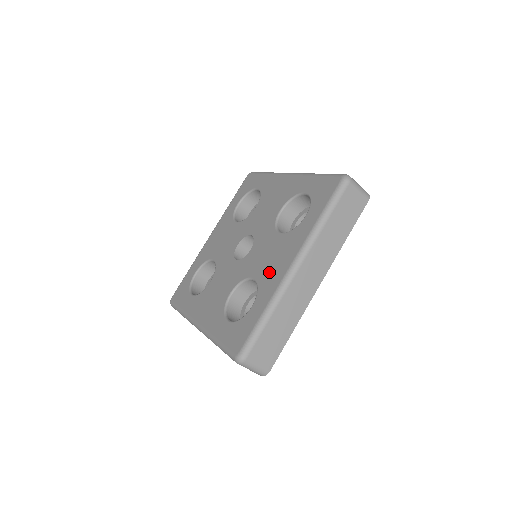
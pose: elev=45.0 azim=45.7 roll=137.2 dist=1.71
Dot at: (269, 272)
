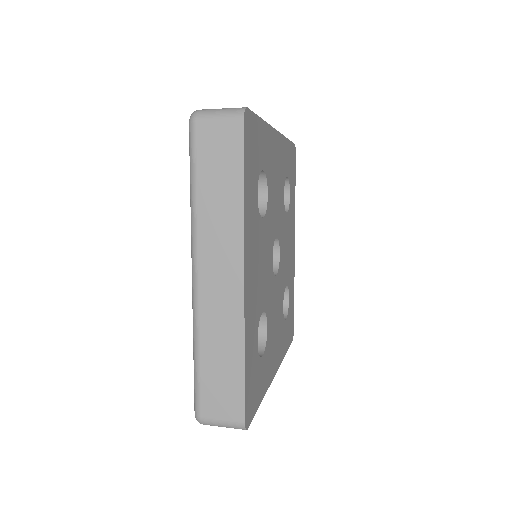
Dot at: occluded
